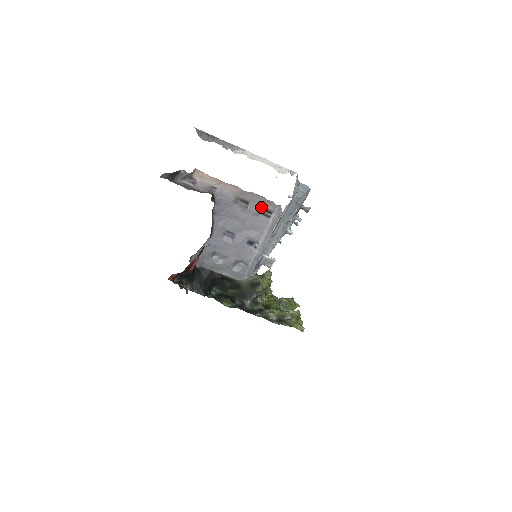
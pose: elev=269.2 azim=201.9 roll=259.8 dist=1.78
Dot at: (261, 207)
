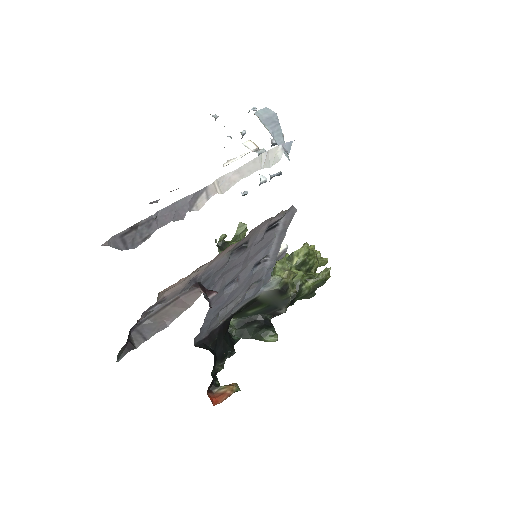
Dot at: (266, 229)
